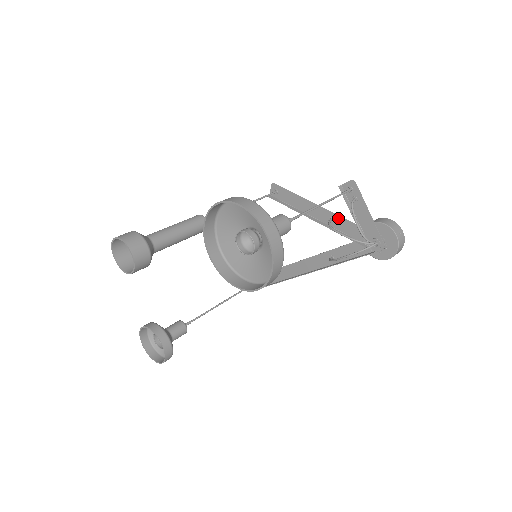
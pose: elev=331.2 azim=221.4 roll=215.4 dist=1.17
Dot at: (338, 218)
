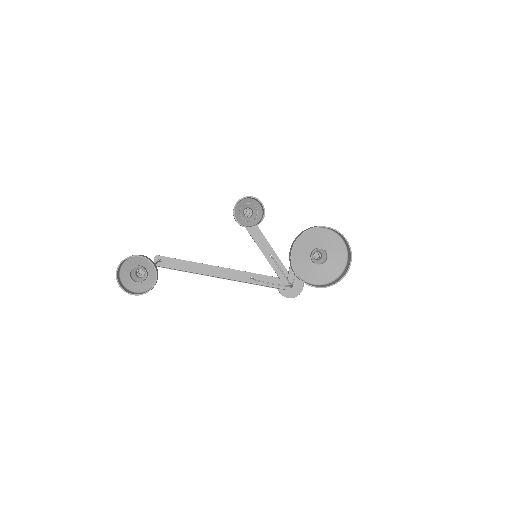
Dot at: (277, 258)
